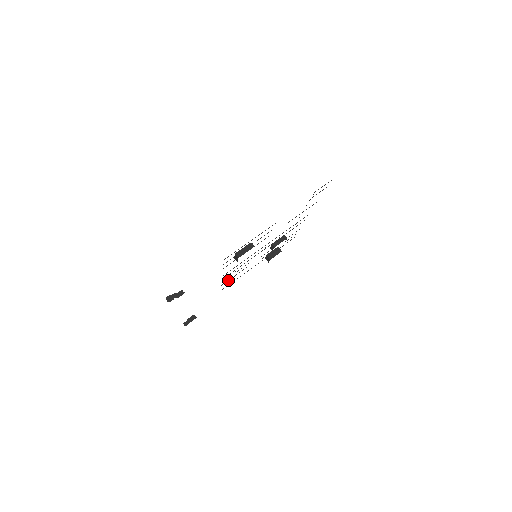
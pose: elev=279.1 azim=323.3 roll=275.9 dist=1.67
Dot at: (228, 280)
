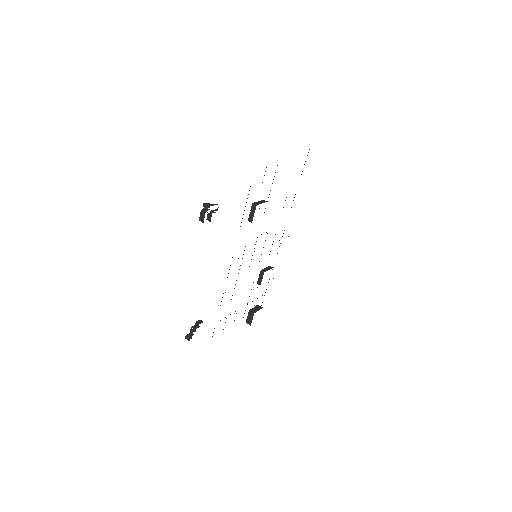
Dot at: occluded
